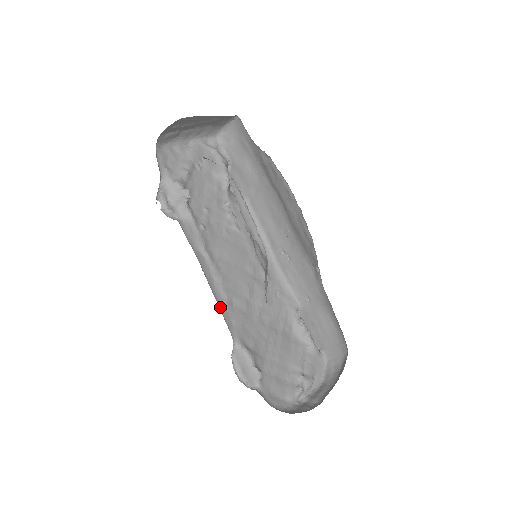
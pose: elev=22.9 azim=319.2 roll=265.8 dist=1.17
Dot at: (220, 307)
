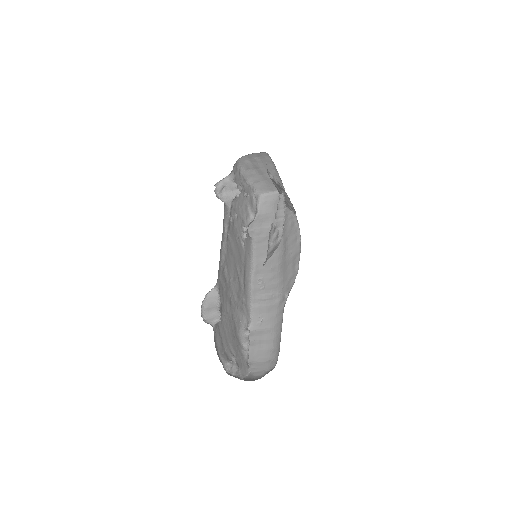
Dot at: occluded
